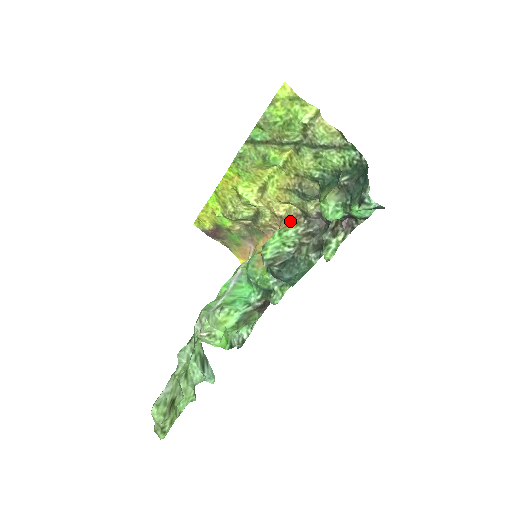
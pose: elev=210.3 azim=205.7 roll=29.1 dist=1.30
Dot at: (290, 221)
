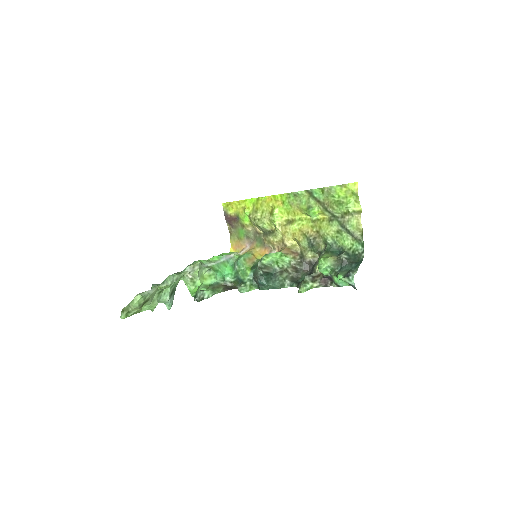
Dot at: (290, 252)
